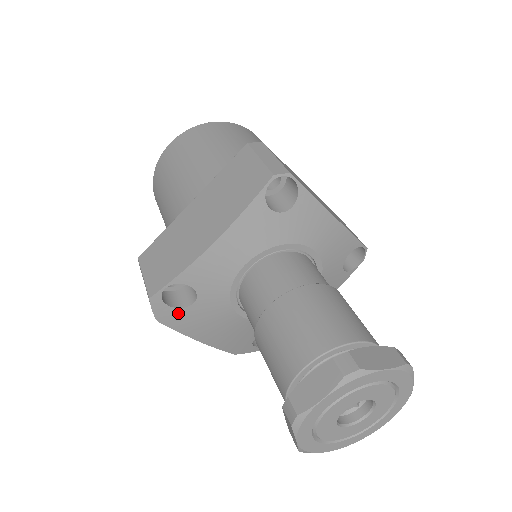
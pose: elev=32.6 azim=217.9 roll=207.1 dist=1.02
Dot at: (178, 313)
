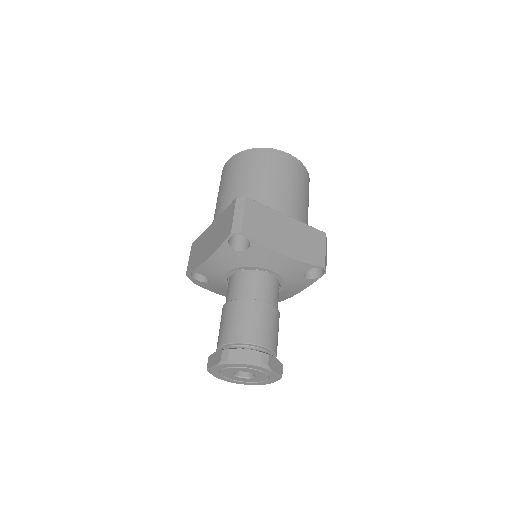
Dot at: (203, 284)
